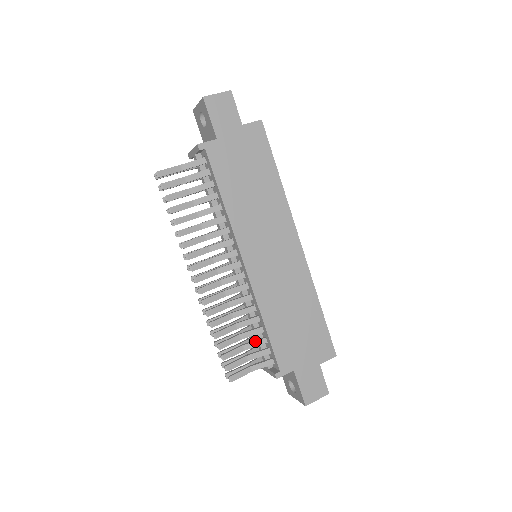
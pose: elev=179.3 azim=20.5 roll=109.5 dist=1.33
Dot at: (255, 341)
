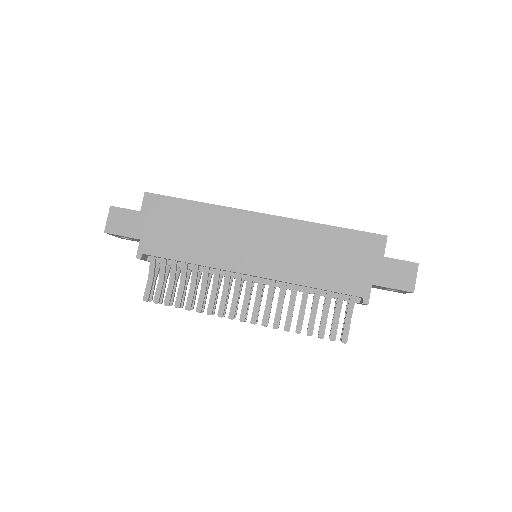
Dot at: (325, 301)
